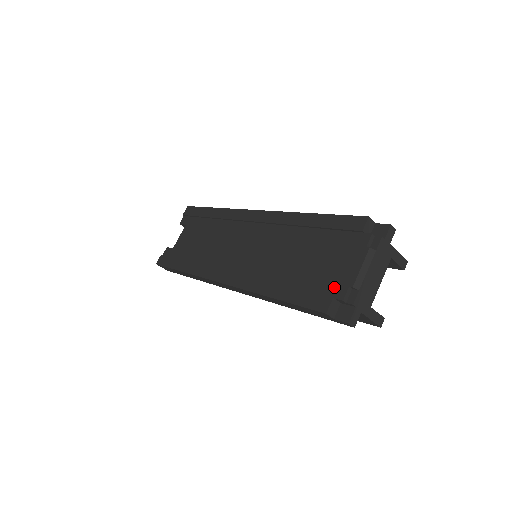
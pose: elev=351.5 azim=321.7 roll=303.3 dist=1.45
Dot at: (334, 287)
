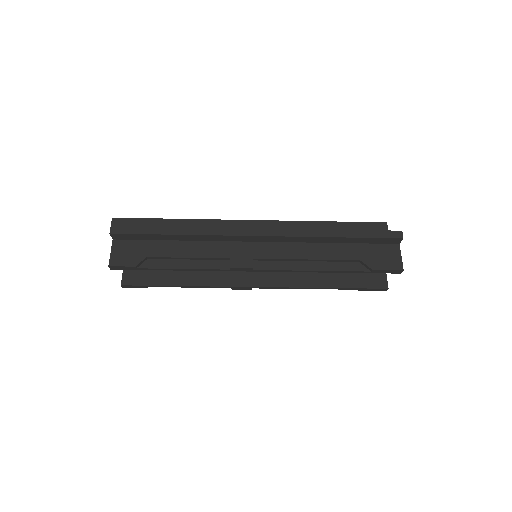
Dot at: occluded
